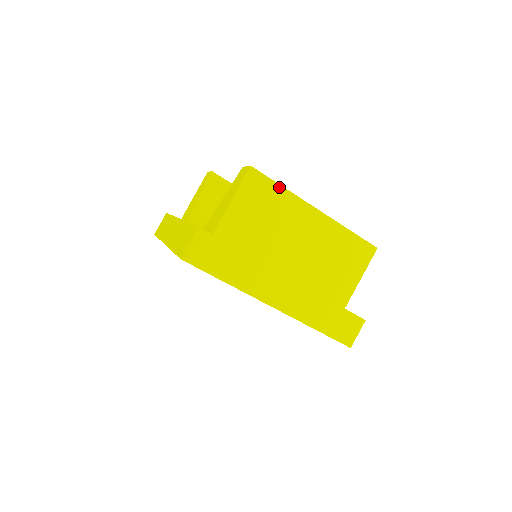
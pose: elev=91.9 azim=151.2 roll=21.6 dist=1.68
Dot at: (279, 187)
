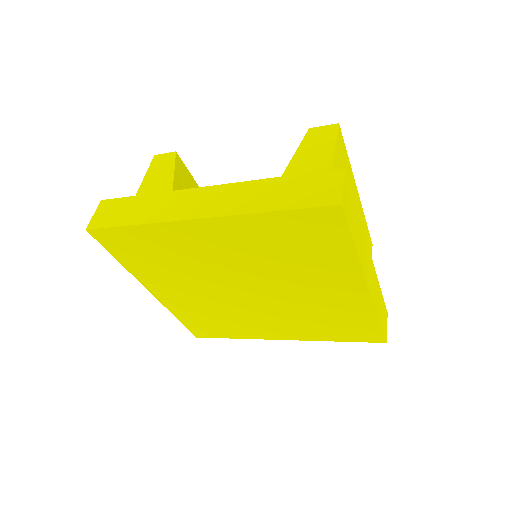
Dot at: (347, 157)
